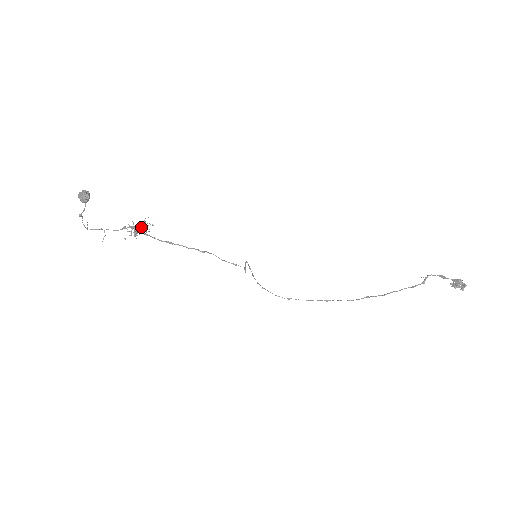
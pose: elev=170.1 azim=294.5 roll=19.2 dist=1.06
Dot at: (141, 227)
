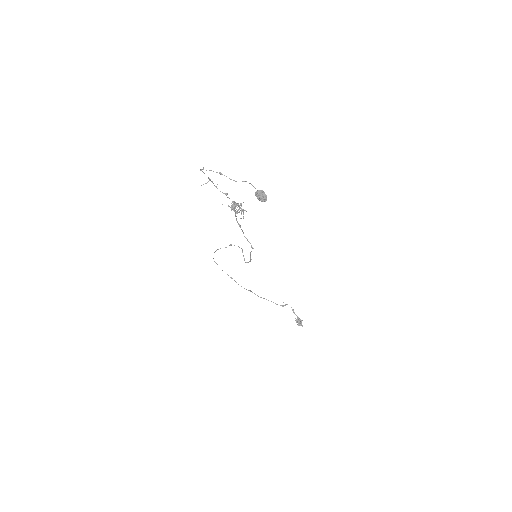
Dot at: (243, 211)
